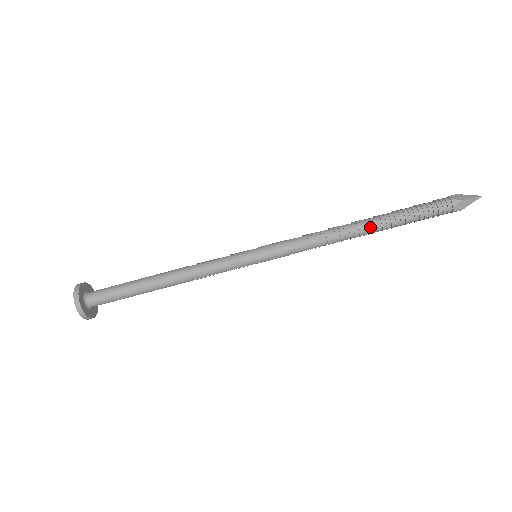
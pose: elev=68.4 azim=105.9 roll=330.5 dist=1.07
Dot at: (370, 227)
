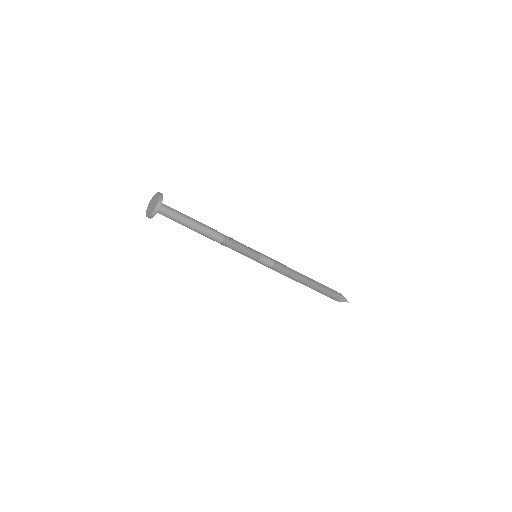
Dot at: (310, 281)
